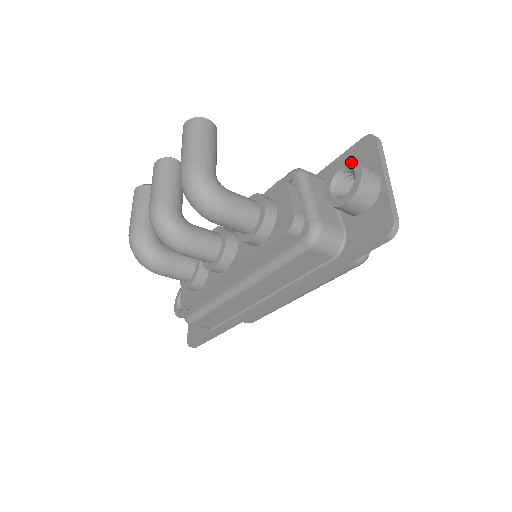
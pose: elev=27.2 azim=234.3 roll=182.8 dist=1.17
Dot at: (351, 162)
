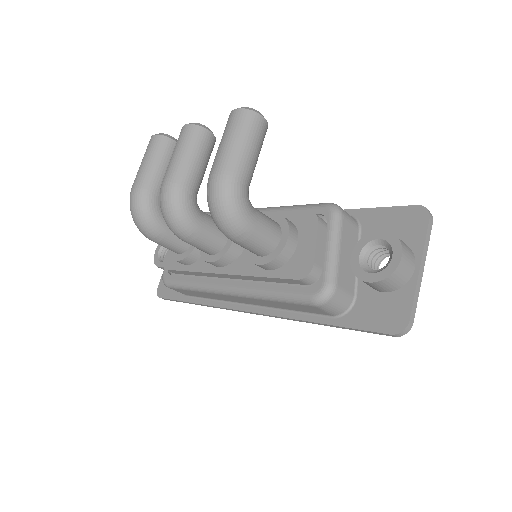
Dot at: (394, 240)
